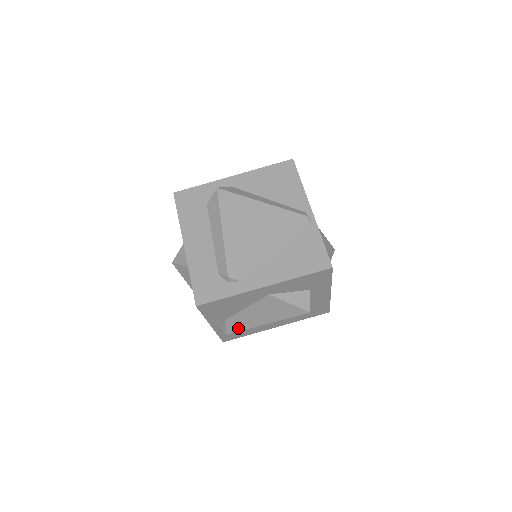
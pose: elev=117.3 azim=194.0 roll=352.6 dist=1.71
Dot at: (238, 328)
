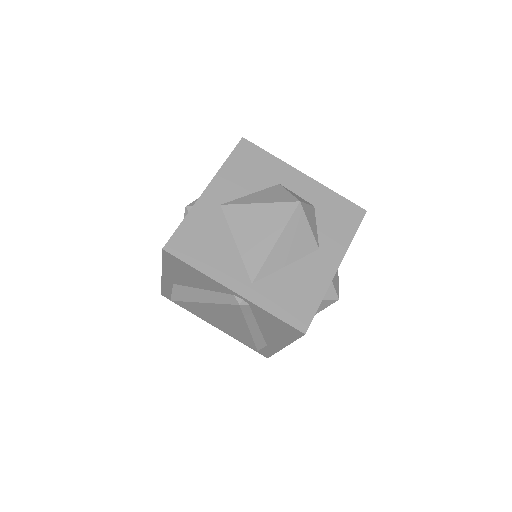
Dot at: occluded
